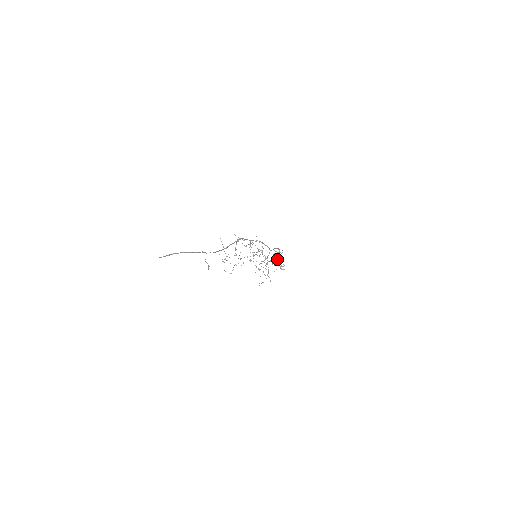
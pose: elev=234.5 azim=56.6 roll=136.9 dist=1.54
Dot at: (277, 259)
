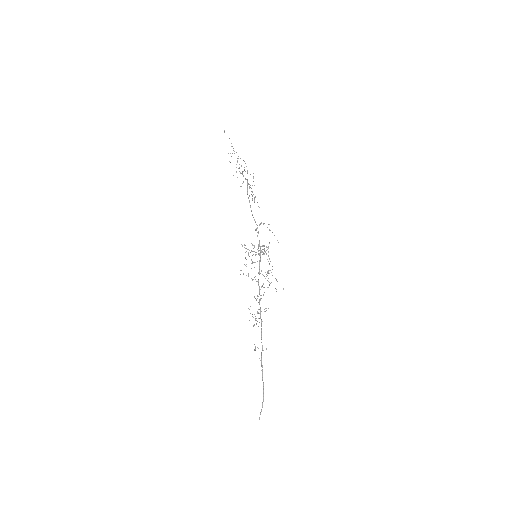
Dot at: occluded
